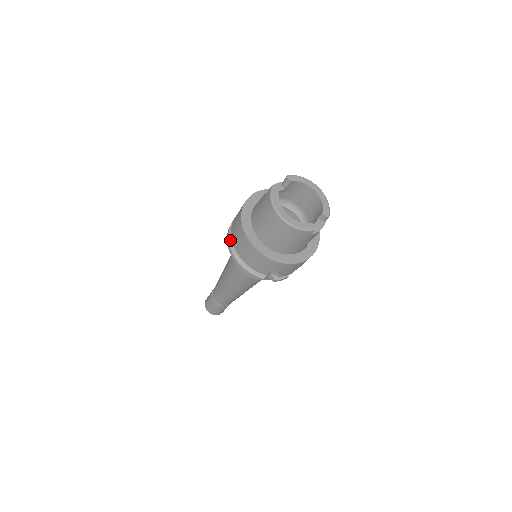
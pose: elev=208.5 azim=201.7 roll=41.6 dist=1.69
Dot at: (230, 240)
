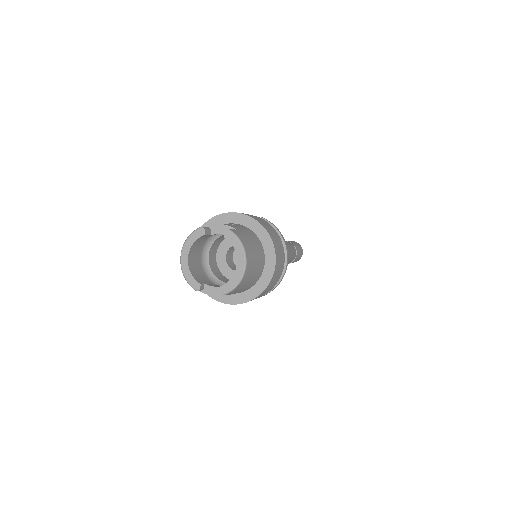
Dot at: occluded
